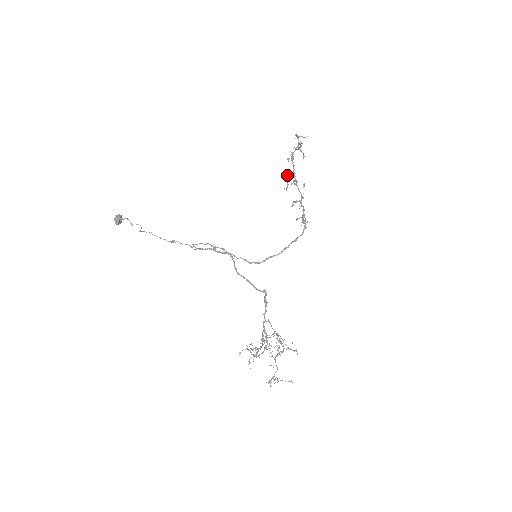
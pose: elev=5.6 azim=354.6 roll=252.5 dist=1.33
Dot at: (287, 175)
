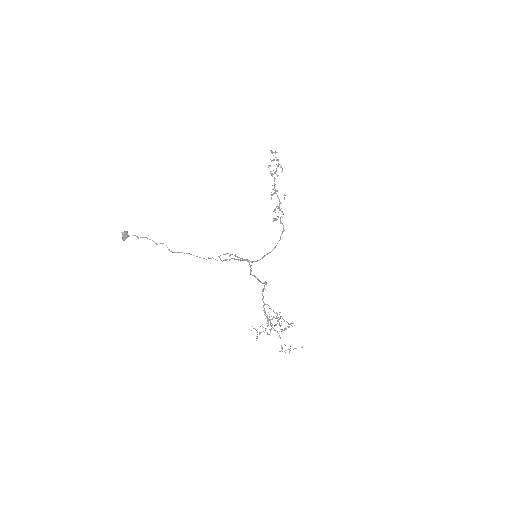
Dot at: (274, 188)
